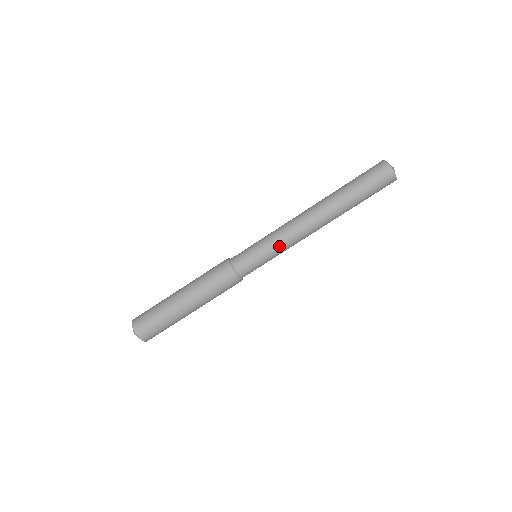
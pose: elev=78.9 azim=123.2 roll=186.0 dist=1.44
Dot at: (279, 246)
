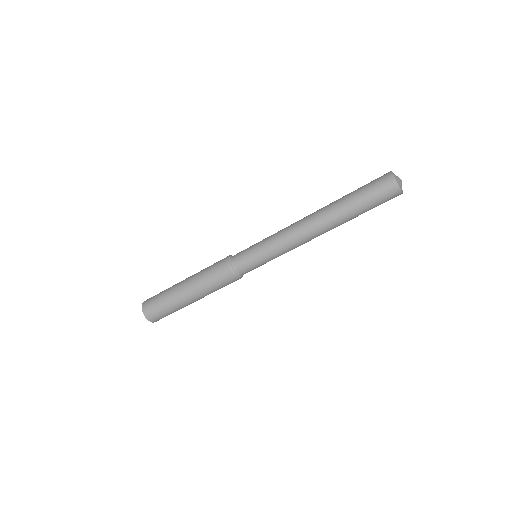
Dot at: (276, 250)
